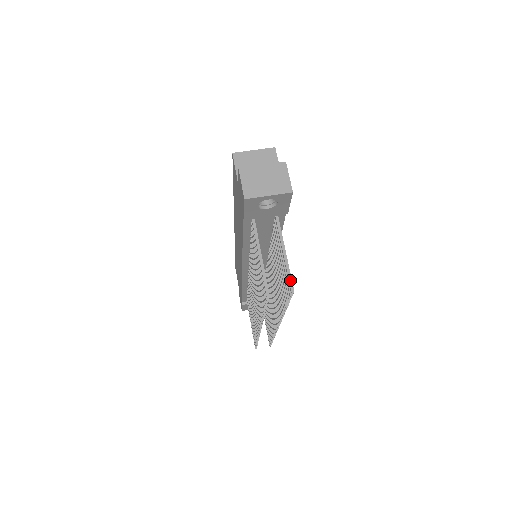
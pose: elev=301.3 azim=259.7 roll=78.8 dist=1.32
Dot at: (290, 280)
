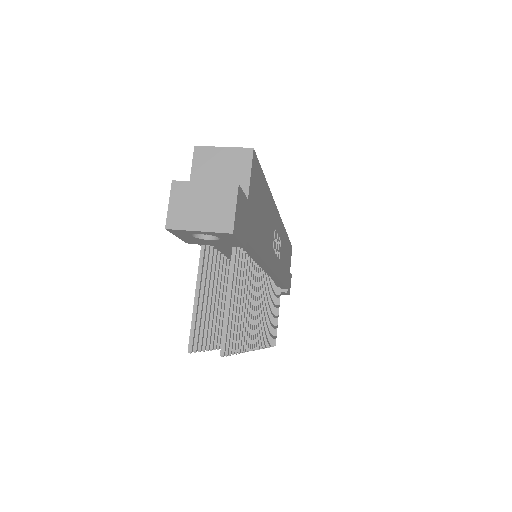
Dot at: (223, 338)
